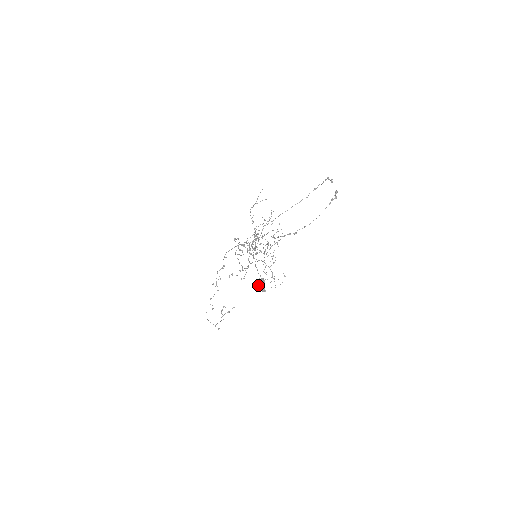
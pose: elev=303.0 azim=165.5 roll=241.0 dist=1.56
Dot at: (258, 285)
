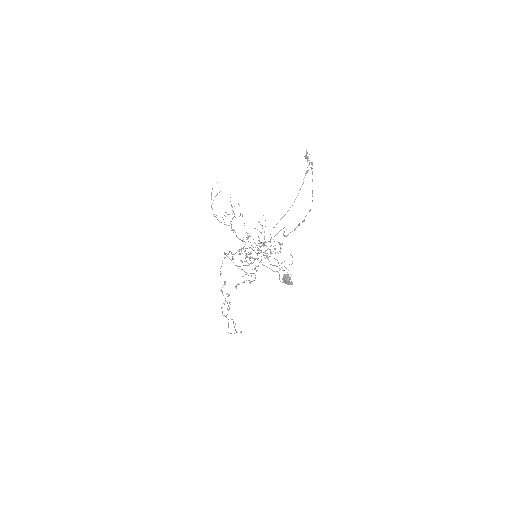
Dot at: (283, 282)
